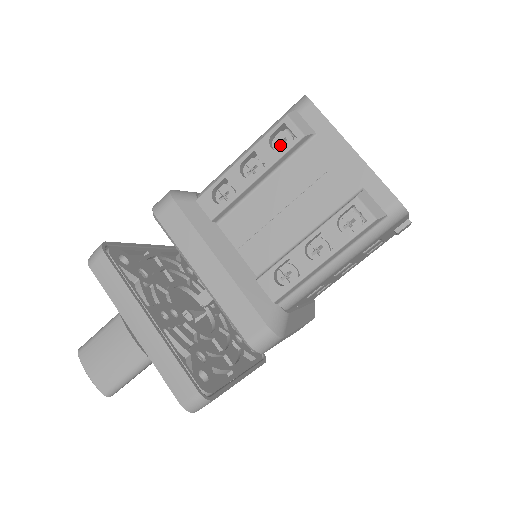
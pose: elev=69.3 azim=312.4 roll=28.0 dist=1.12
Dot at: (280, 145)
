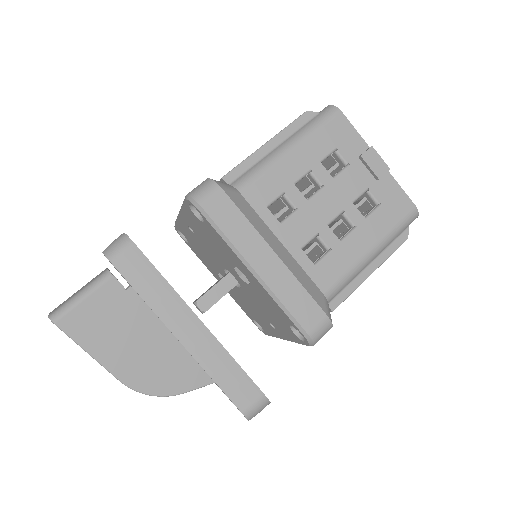
Dot at: occluded
